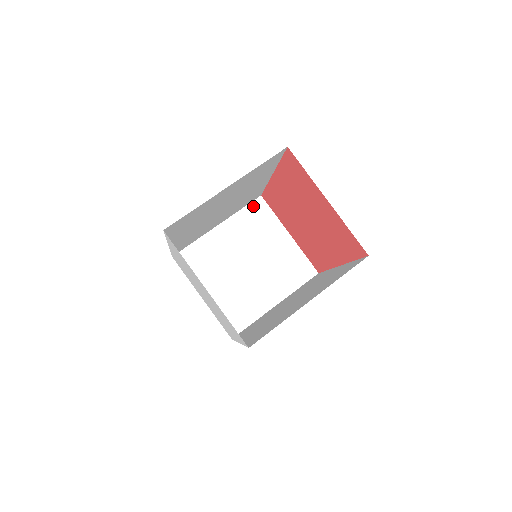
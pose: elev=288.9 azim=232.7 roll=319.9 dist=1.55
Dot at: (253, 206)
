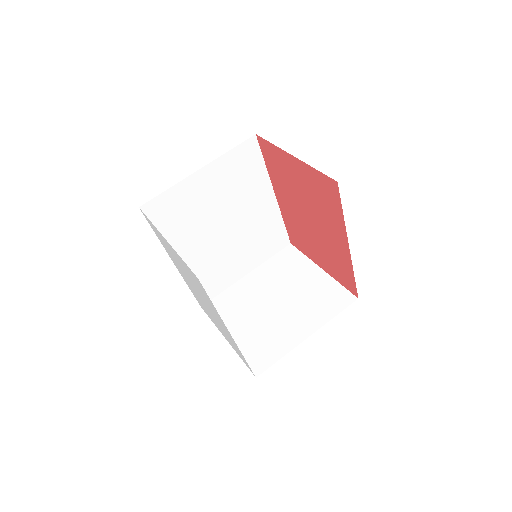
Dot at: (283, 253)
